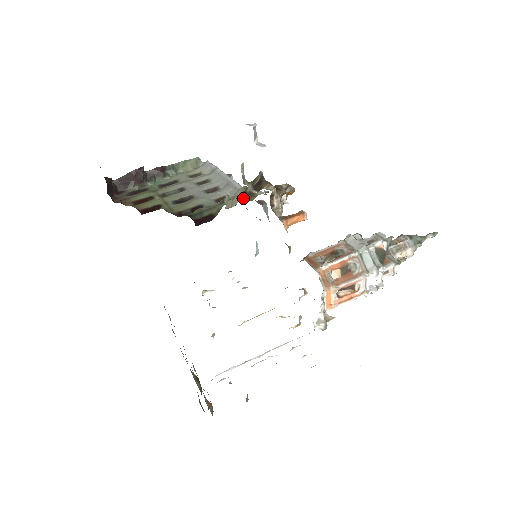
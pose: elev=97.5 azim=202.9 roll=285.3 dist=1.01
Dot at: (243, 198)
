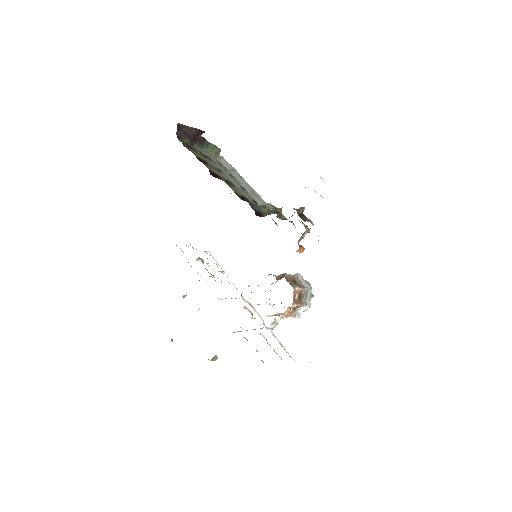
Dot at: occluded
